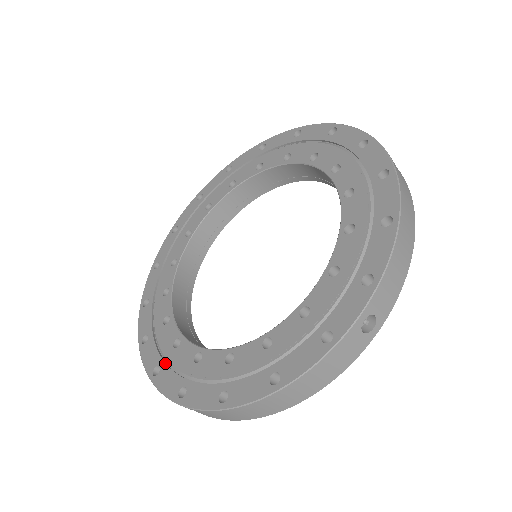
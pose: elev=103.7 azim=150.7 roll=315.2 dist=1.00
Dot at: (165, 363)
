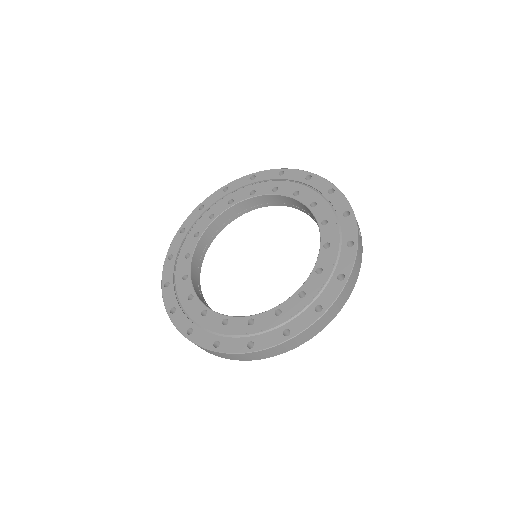
Dot at: (254, 336)
